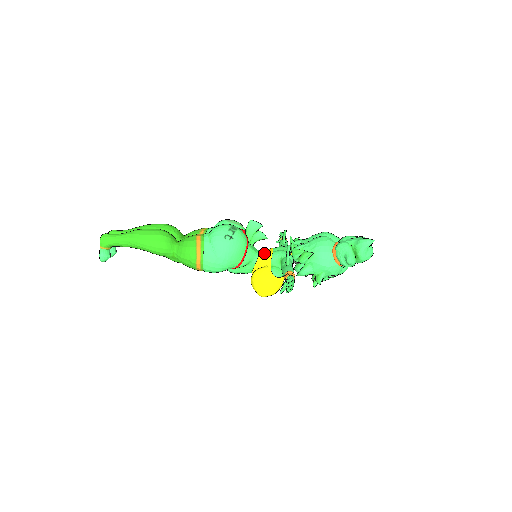
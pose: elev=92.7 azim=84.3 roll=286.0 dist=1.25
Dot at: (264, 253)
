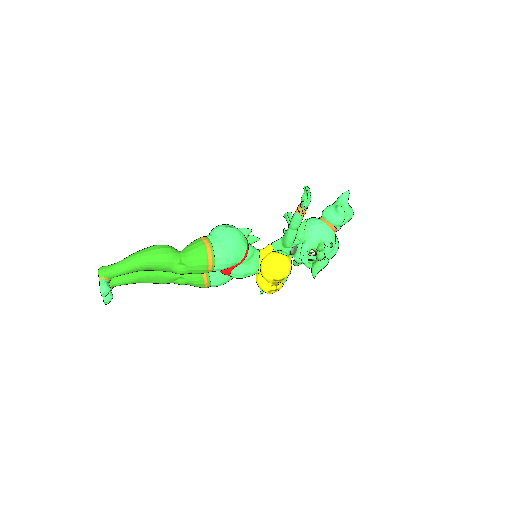
Dot at: (263, 249)
